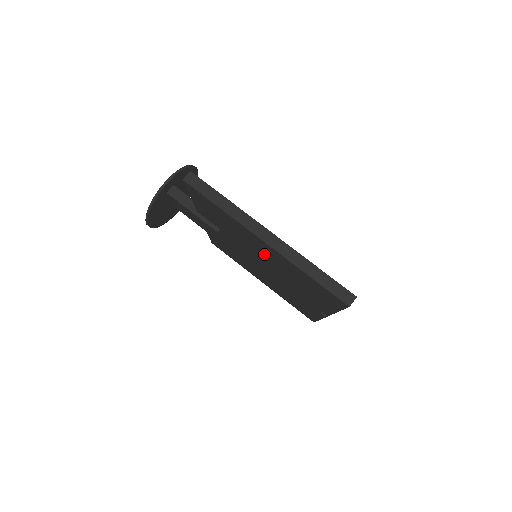
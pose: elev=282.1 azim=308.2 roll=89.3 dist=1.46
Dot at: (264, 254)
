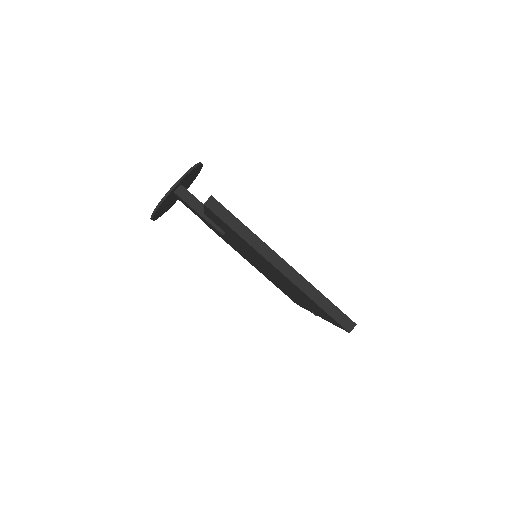
Dot at: (271, 269)
